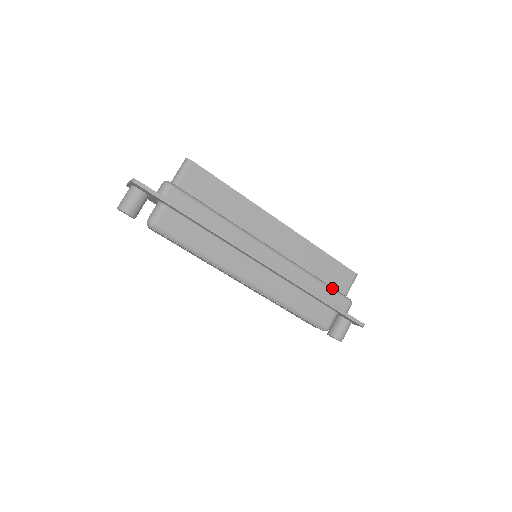
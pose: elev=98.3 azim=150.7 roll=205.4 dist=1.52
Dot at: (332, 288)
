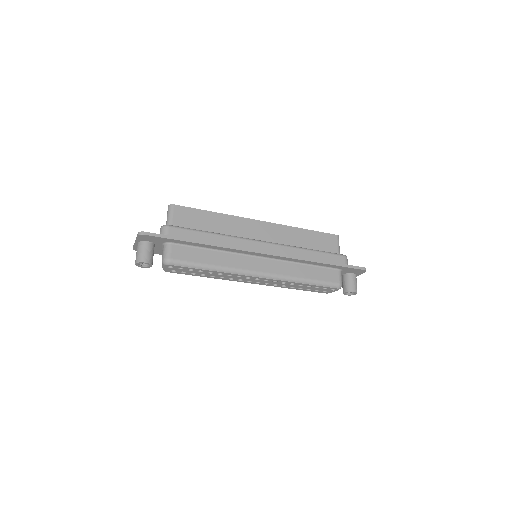
Dot at: (325, 252)
